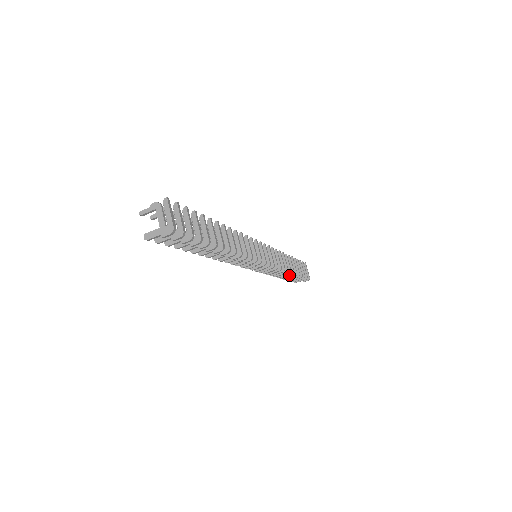
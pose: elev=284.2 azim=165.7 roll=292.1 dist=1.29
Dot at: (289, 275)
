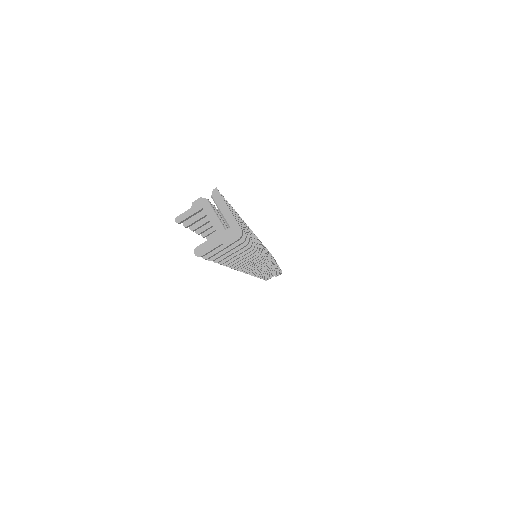
Dot at: (273, 272)
